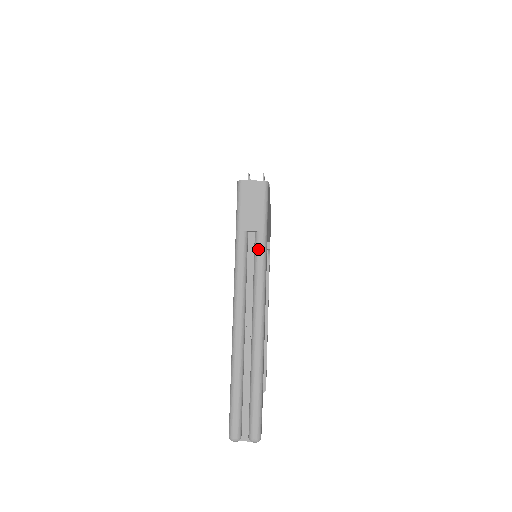
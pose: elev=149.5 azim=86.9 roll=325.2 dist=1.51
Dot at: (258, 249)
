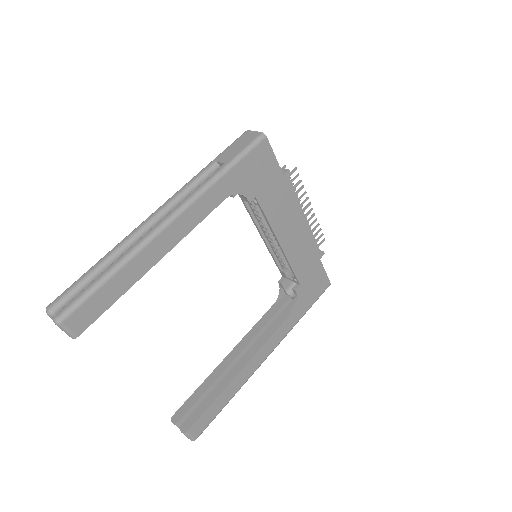
Dot at: (211, 175)
